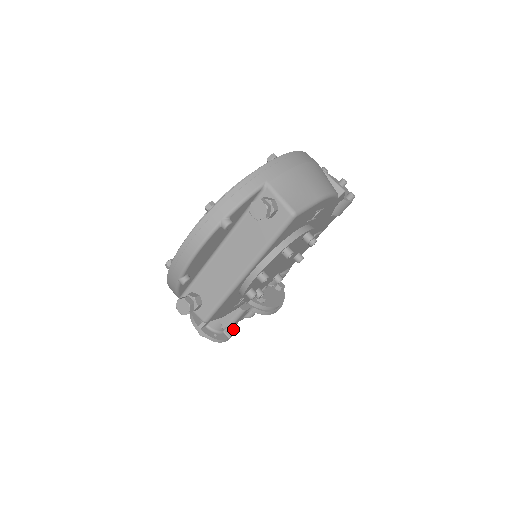
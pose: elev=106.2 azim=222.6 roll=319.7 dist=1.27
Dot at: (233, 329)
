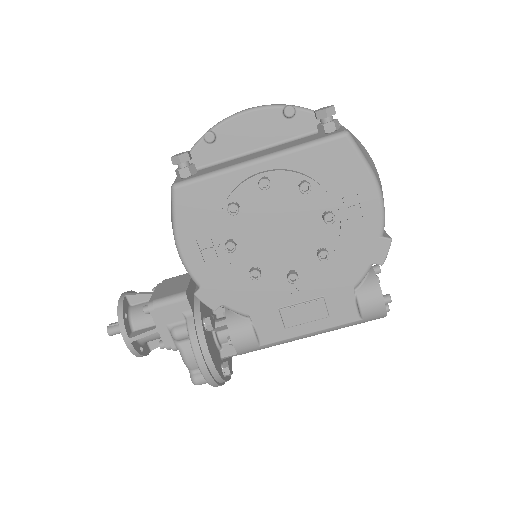
Dot at: (145, 332)
